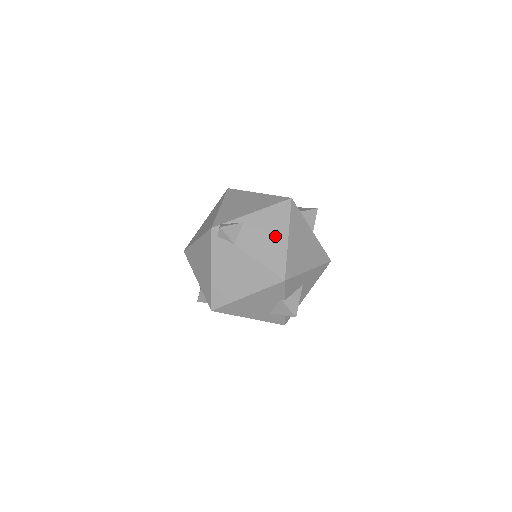
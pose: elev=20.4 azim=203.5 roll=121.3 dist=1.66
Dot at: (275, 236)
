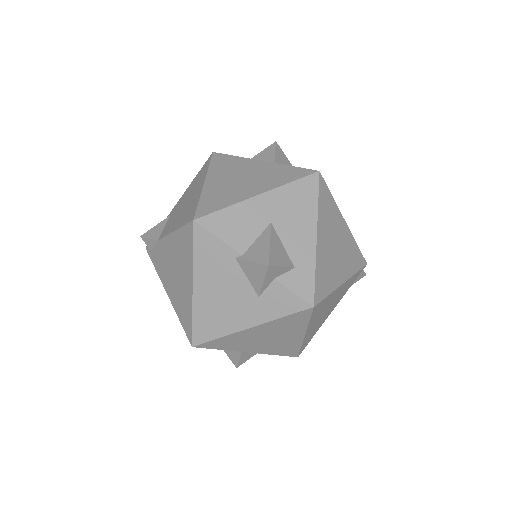
Dot at: (193, 195)
